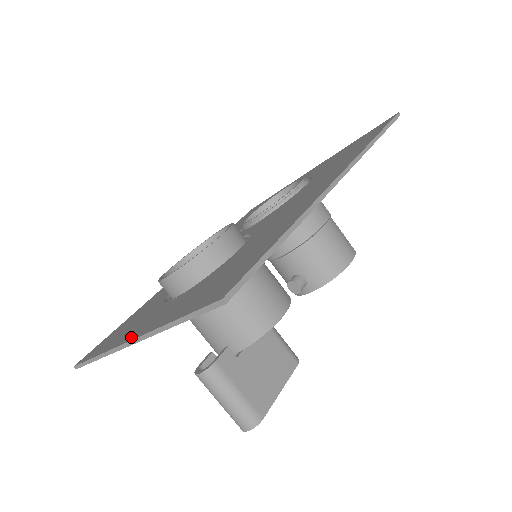
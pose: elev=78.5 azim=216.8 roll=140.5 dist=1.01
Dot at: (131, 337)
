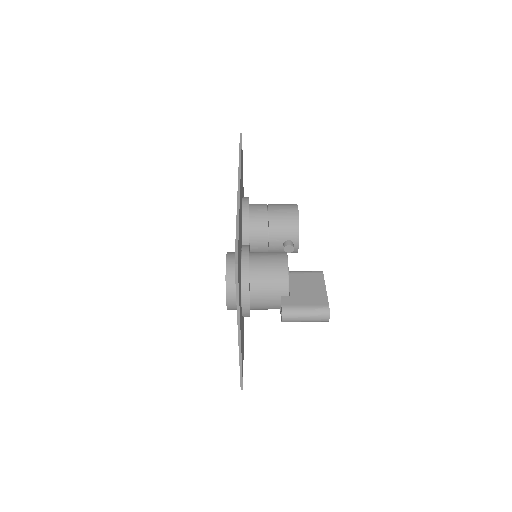
Dot at: (238, 334)
